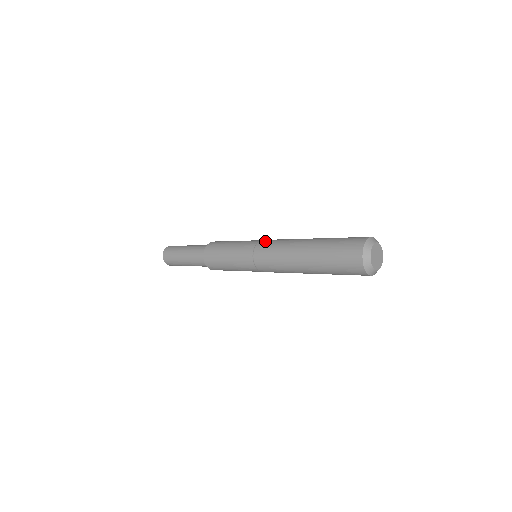
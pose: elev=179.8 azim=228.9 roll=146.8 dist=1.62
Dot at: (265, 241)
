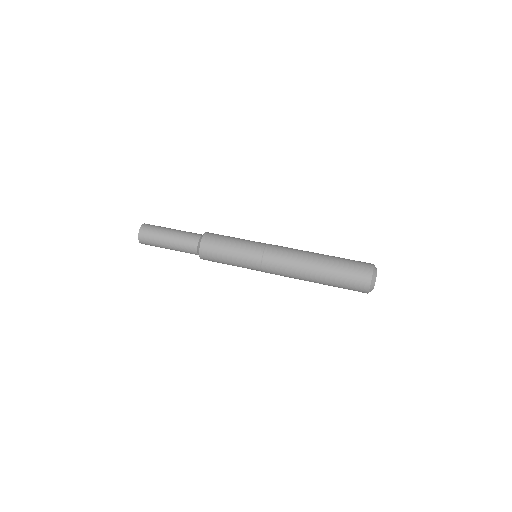
Dot at: (274, 245)
